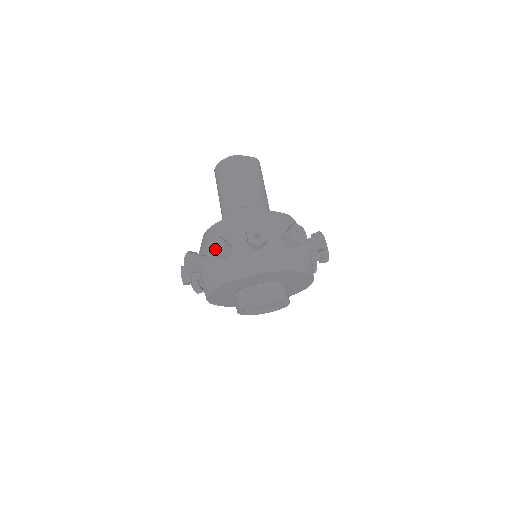
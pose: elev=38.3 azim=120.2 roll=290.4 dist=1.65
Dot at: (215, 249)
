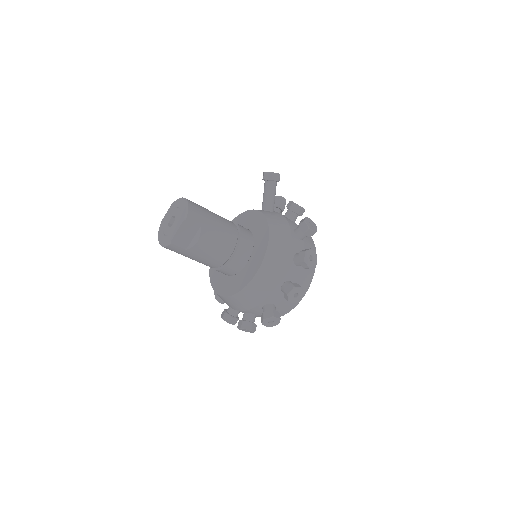
Dot at: occluded
